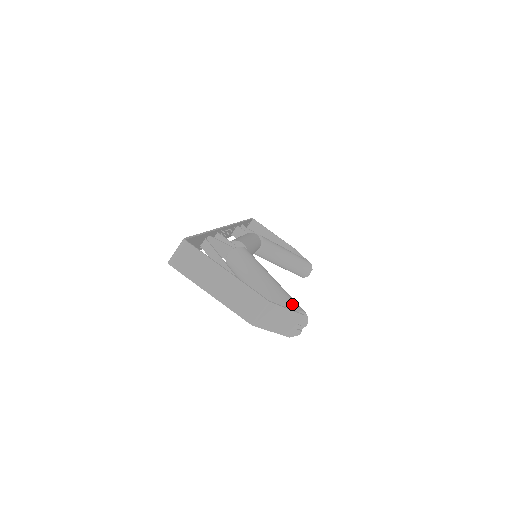
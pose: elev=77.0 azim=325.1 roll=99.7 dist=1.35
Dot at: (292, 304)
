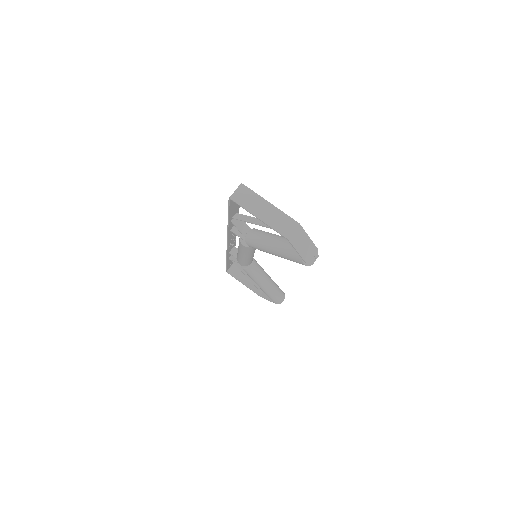
Dot at: occluded
